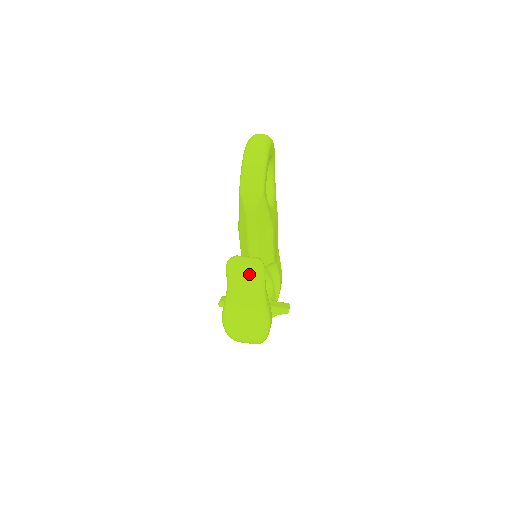
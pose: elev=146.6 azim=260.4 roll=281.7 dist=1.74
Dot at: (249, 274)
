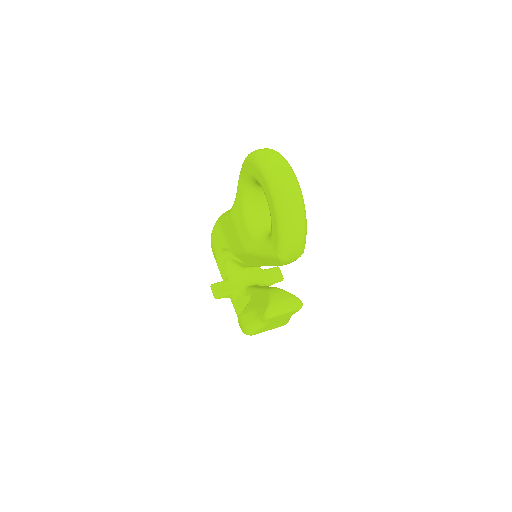
Dot at: (288, 314)
